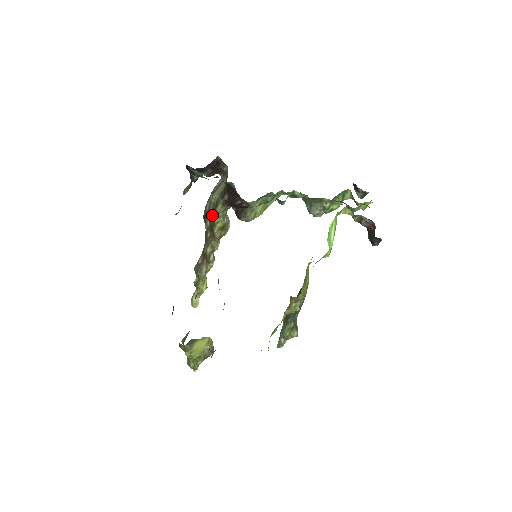
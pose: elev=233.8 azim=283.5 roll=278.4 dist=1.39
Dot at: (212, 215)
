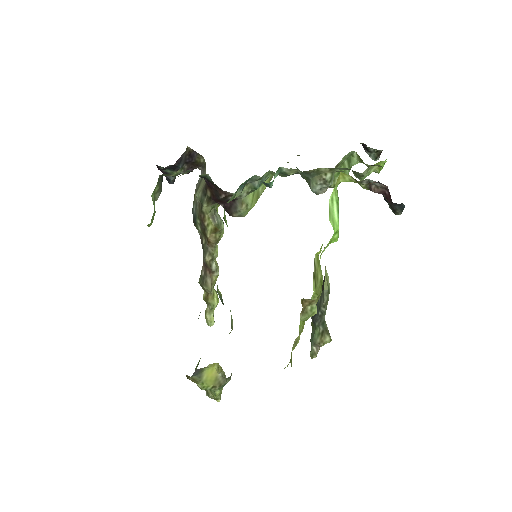
Dot at: (200, 218)
